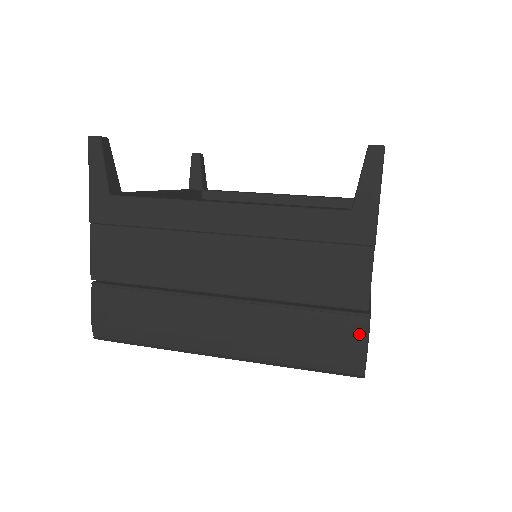
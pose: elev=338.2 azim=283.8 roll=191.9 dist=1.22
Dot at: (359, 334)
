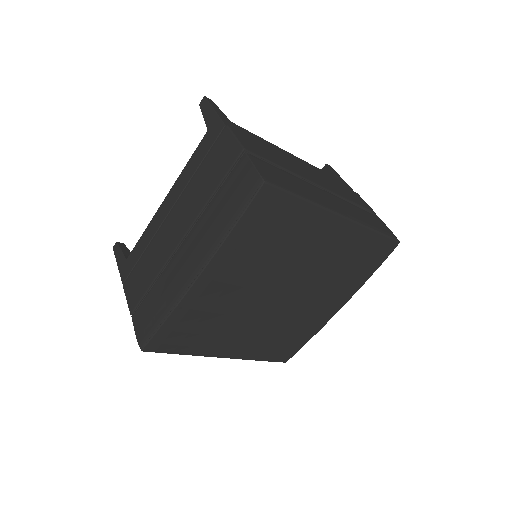
Dot at: (382, 222)
